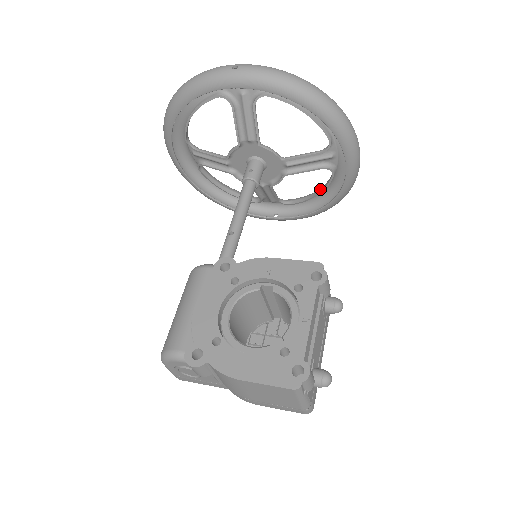
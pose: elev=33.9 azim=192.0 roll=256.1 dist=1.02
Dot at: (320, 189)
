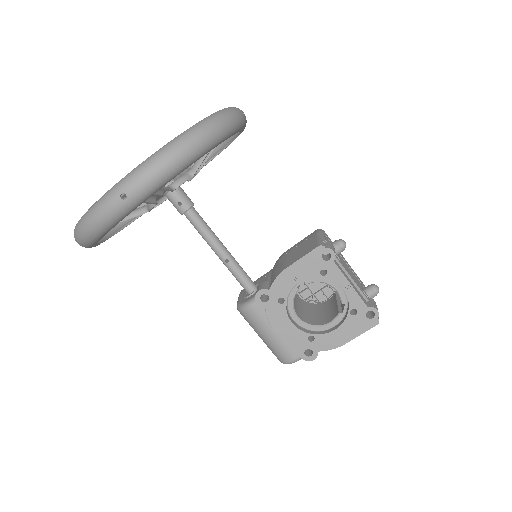
Dot at: occluded
